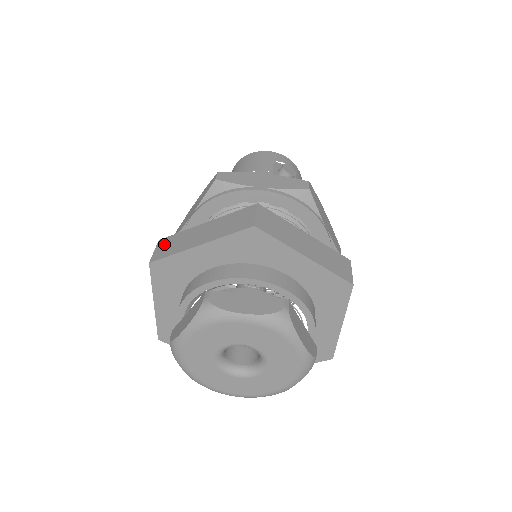
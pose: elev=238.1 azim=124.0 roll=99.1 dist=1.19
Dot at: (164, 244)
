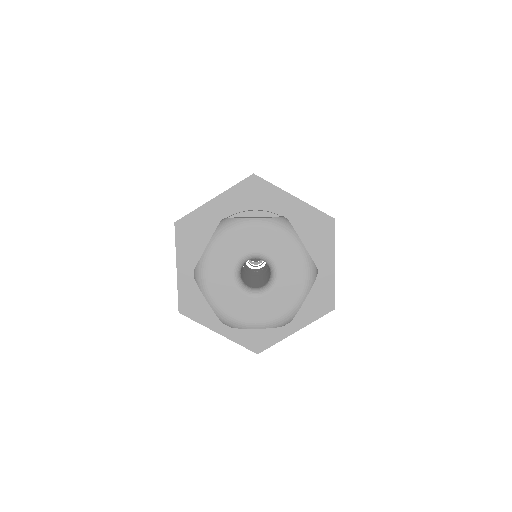
Dot at: occluded
